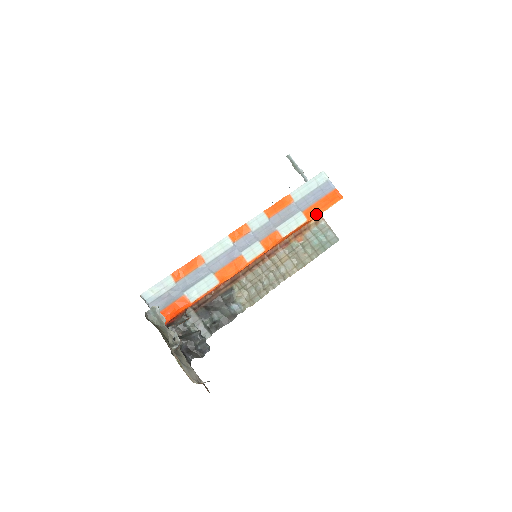
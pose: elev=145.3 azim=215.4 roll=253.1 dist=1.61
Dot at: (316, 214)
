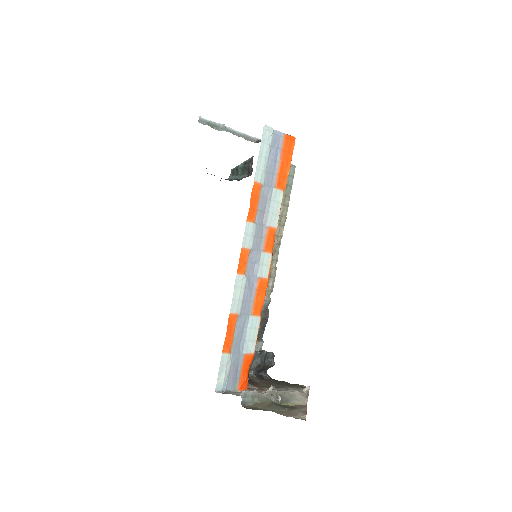
Dot at: (286, 178)
